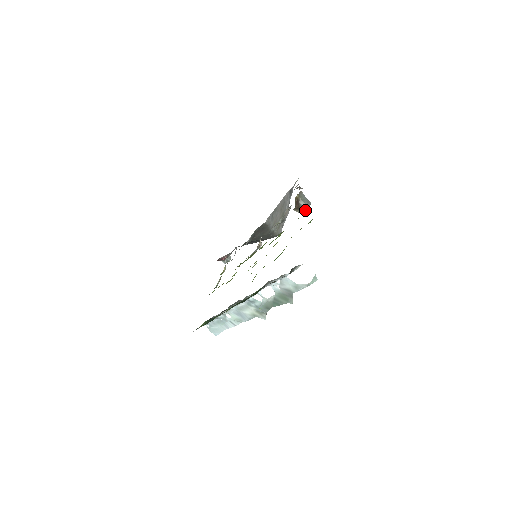
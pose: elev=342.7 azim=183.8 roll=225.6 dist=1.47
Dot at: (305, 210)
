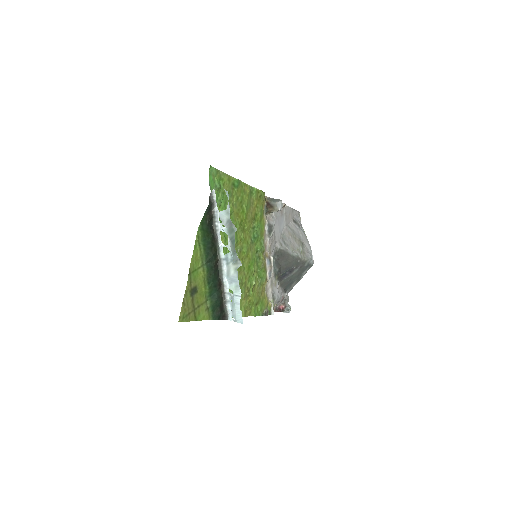
Dot at: (259, 195)
